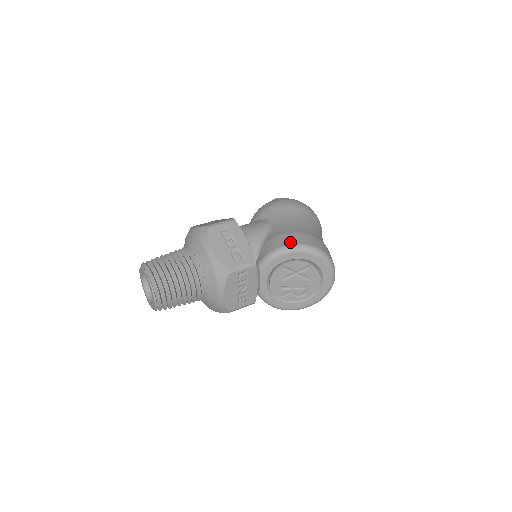
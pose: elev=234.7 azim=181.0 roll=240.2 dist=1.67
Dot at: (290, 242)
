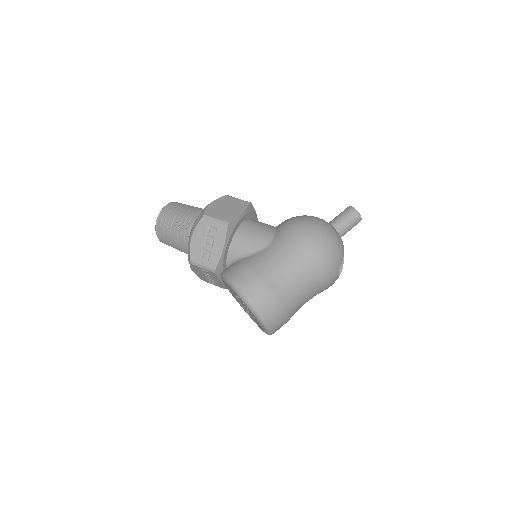
Dot at: (239, 282)
